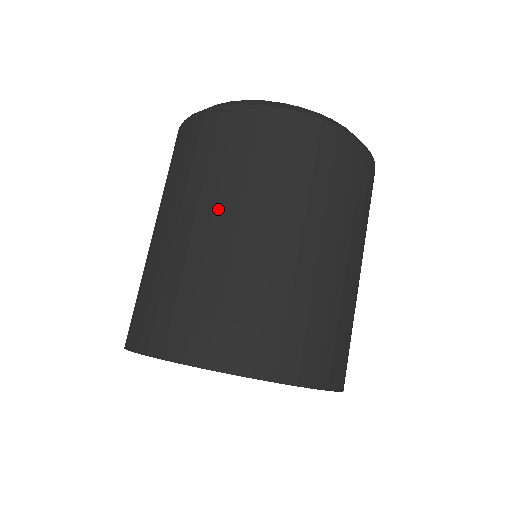
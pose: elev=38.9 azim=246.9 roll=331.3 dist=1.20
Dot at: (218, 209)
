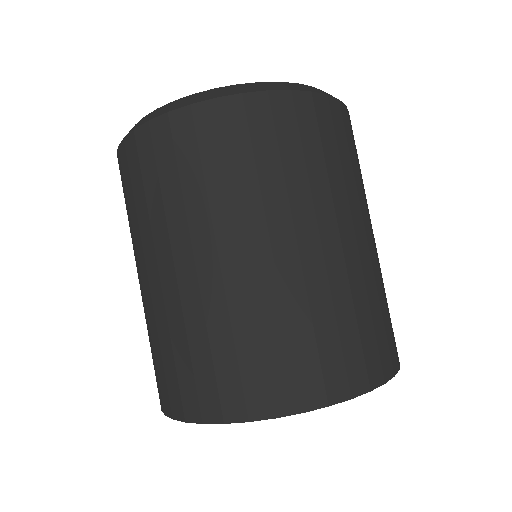
Dot at: (157, 254)
